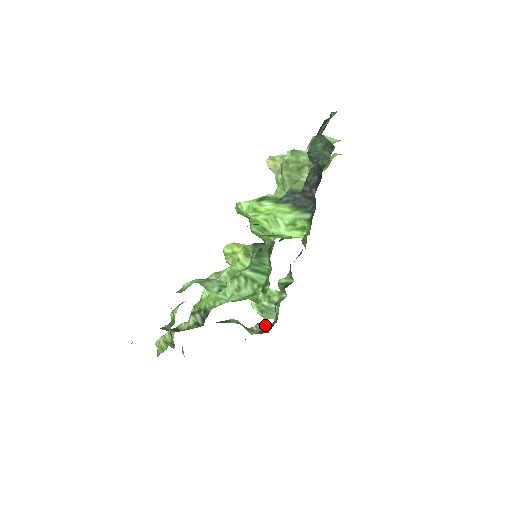
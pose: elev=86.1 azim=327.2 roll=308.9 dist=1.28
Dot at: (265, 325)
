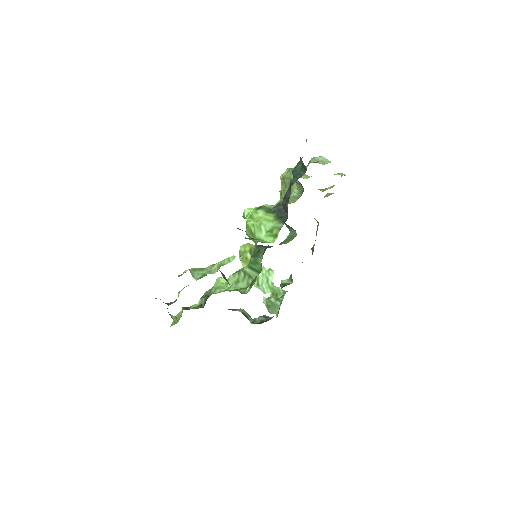
Dot at: (265, 318)
